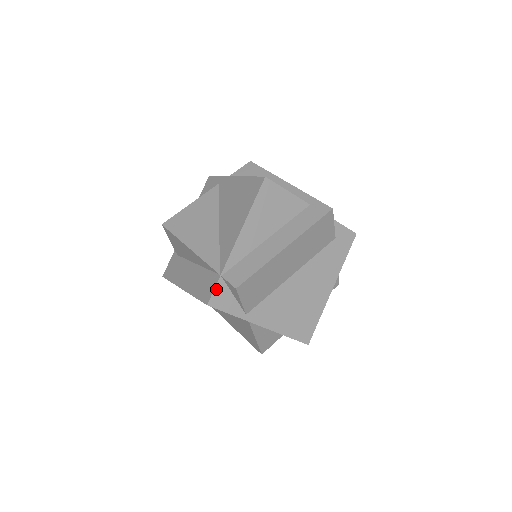
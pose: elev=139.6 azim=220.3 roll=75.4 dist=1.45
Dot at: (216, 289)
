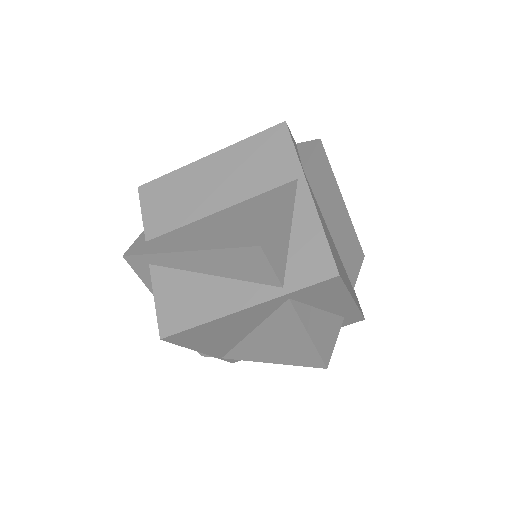
Dot at: occluded
